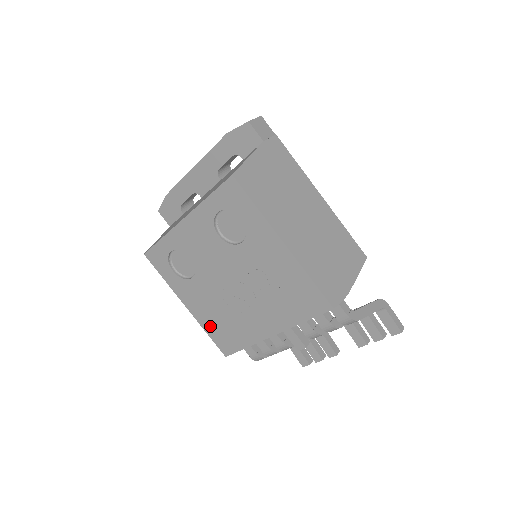
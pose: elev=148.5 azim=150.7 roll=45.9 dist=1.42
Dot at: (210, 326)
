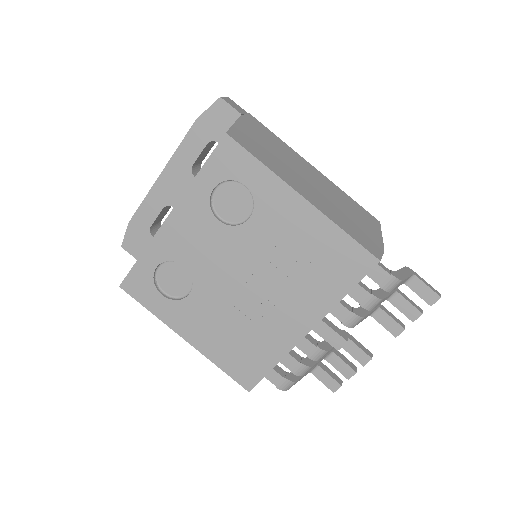
Dot at: (222, 355)
